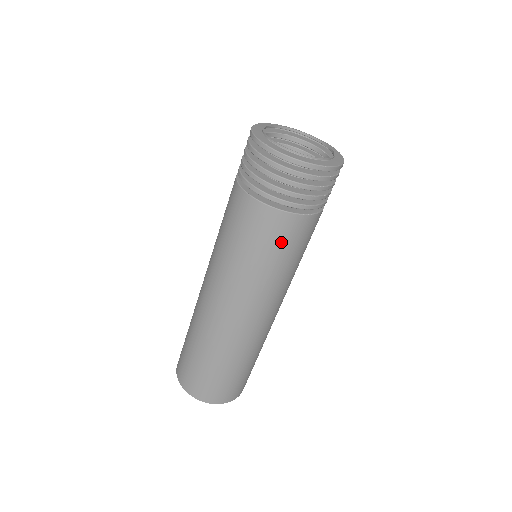
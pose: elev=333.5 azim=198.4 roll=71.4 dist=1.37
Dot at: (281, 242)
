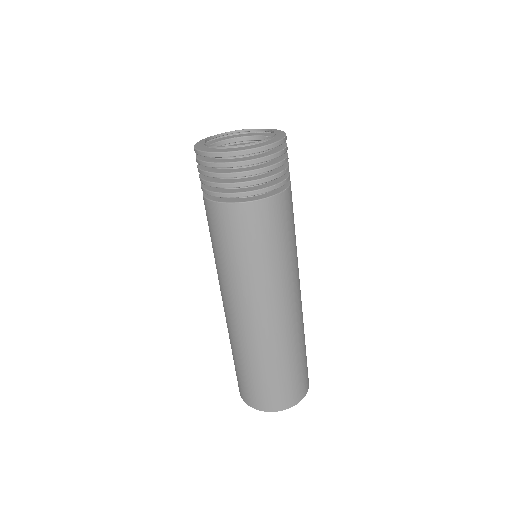
Dot at: (260, 231)
